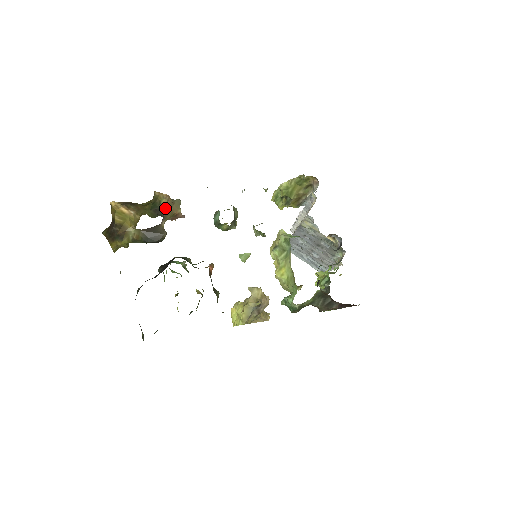
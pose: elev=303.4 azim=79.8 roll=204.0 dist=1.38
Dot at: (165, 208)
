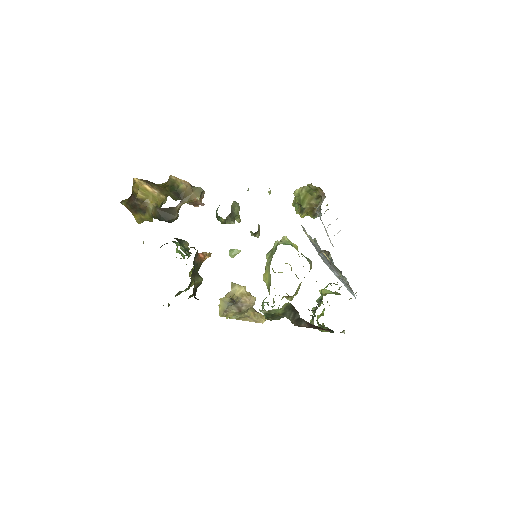
Dot at: (183, 193)
